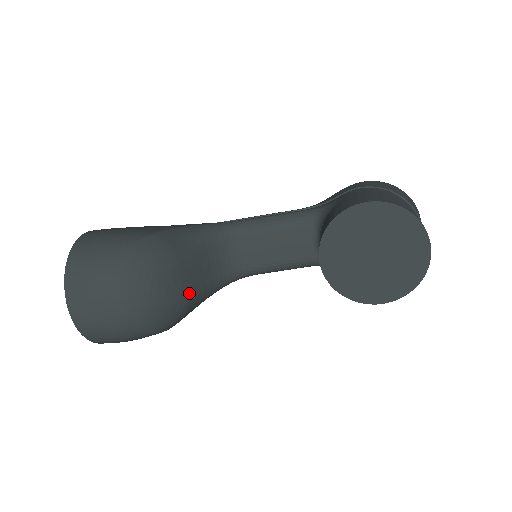
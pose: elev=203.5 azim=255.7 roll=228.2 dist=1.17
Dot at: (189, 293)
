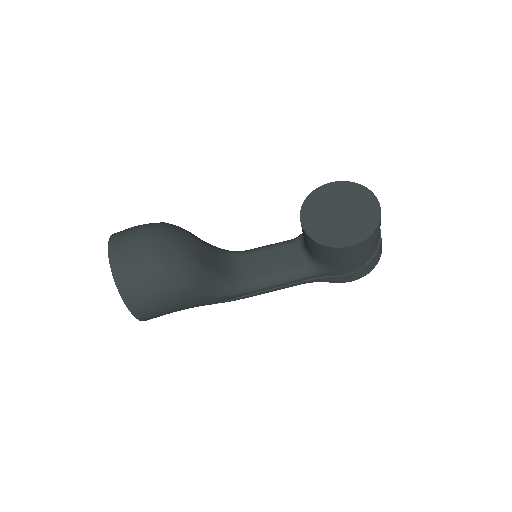
Dot at: (203, 263)
